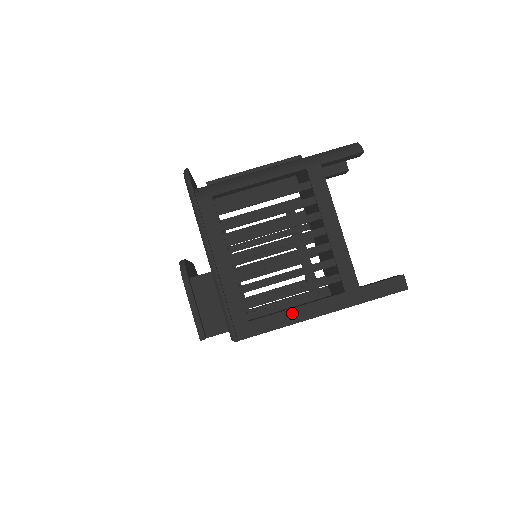
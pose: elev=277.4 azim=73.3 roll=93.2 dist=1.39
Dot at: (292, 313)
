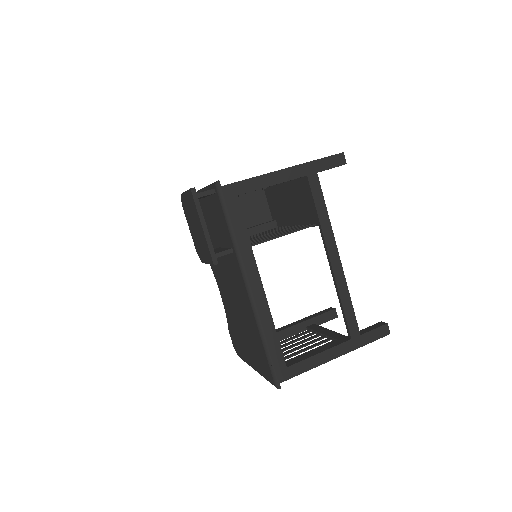
Dot at: occluded
